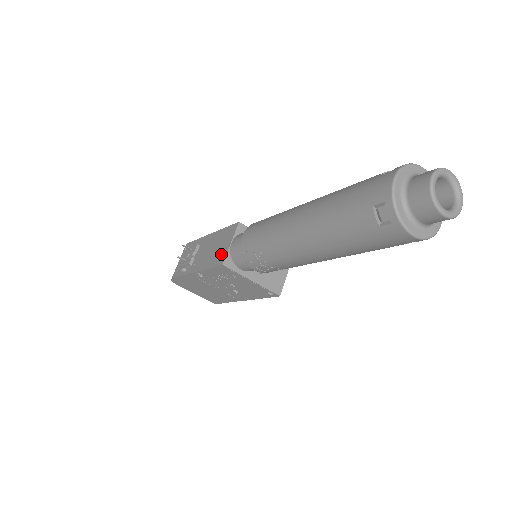
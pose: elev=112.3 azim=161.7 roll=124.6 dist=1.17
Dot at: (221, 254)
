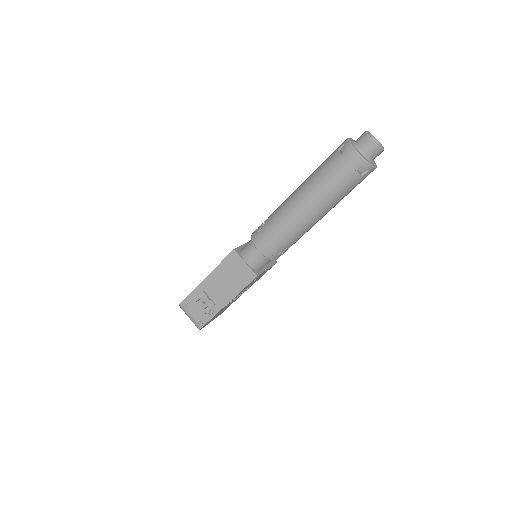
Dot at: (245, 274)
